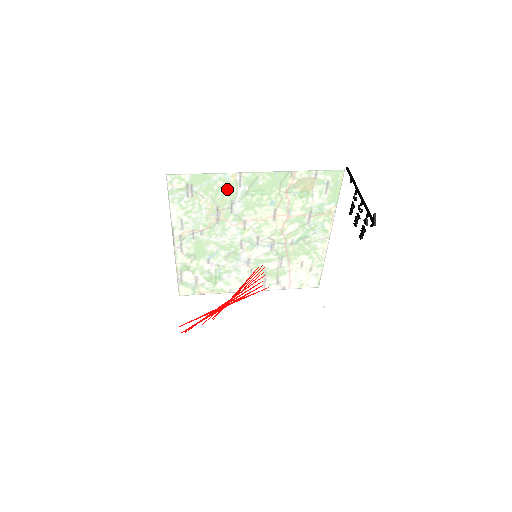
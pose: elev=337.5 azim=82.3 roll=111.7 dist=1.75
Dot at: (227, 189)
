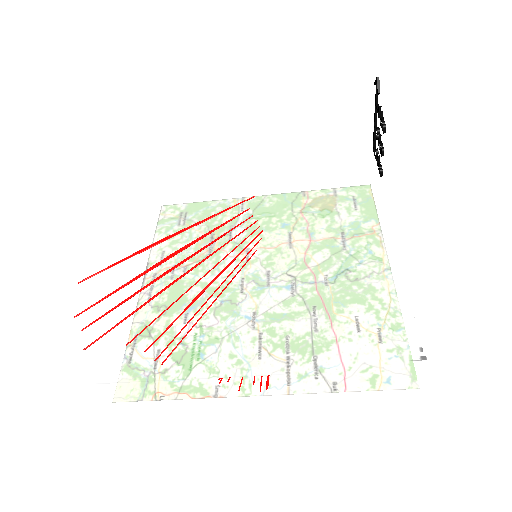
Dot at: occluded
